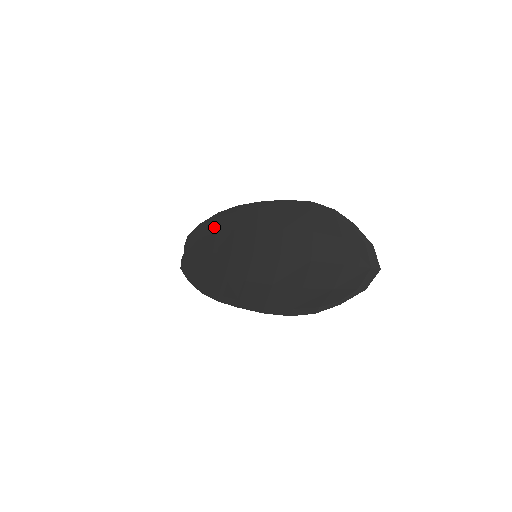
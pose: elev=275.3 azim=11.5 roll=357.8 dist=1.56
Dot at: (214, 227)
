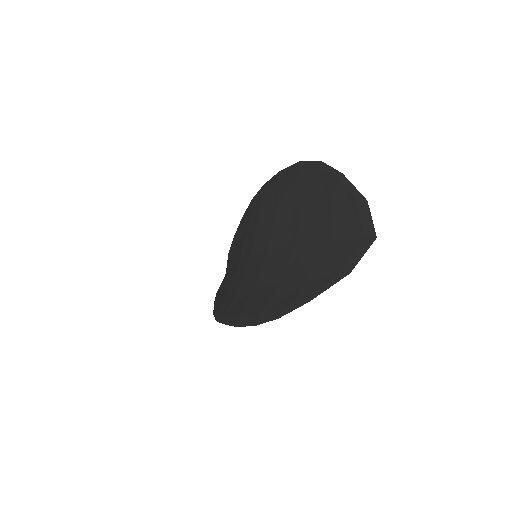
Dot at: (238, 234)
